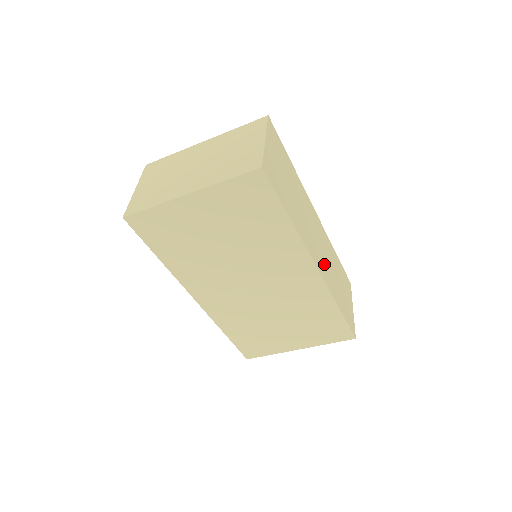
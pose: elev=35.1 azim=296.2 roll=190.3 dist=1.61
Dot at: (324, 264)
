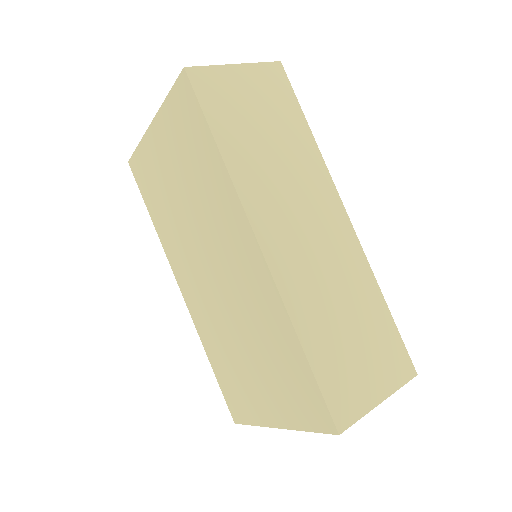
Dot at: (302, 266)
